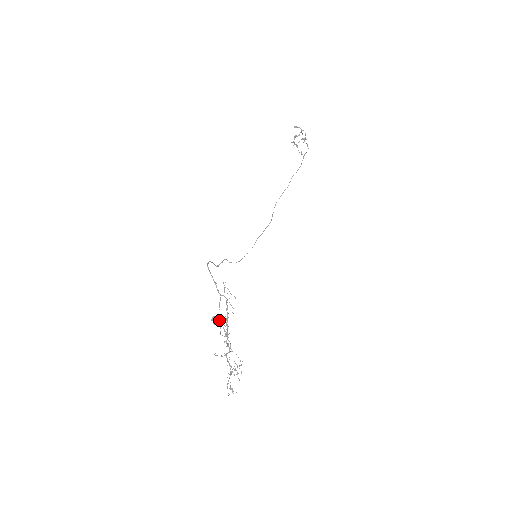
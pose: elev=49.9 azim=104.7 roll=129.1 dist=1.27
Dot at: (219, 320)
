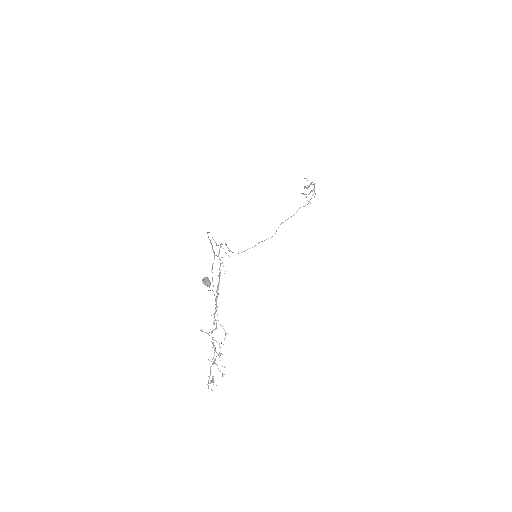
Dot at: (210, 282)
